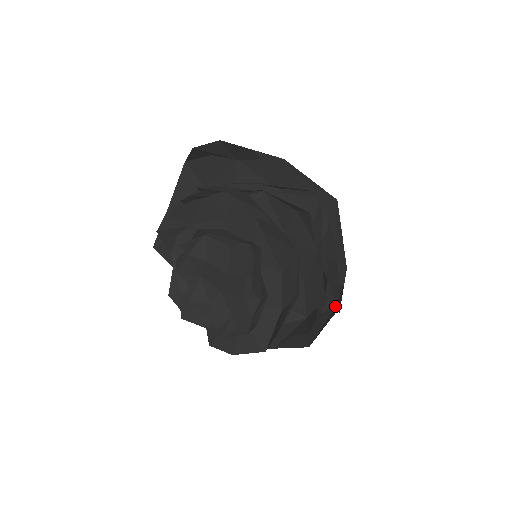
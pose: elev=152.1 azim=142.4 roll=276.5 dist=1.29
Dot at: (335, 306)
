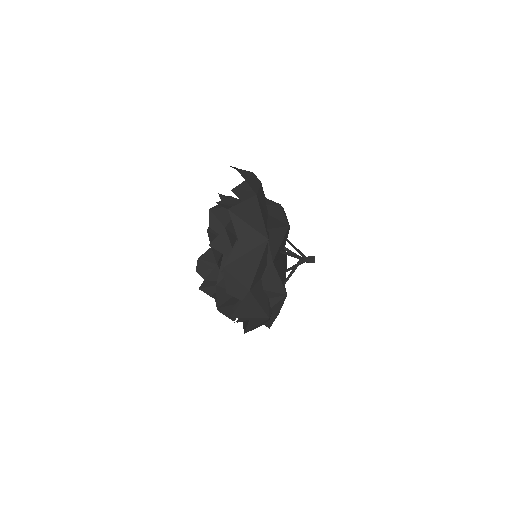
Dot at: (269, 318)
